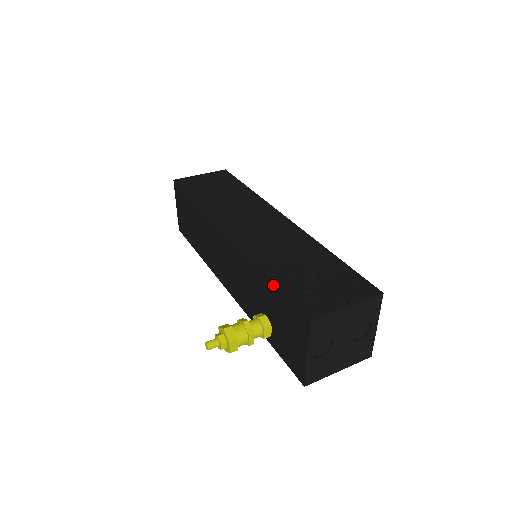
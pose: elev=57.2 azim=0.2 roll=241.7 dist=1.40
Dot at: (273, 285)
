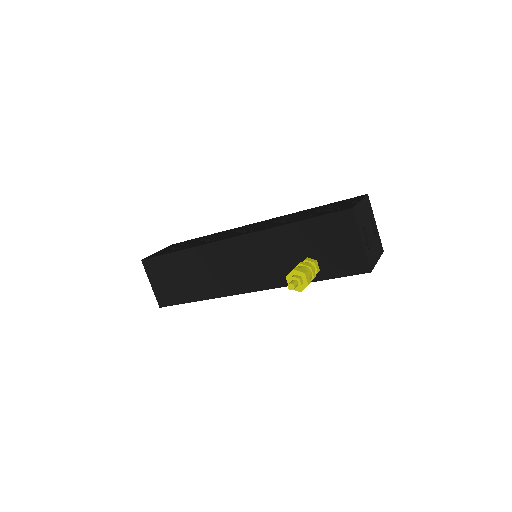
Dot at: (305, 221)
